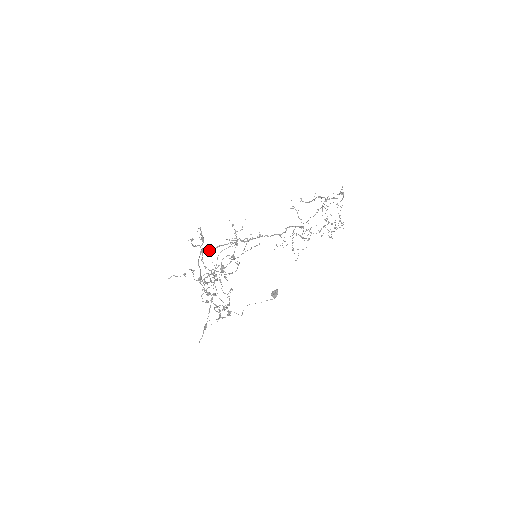
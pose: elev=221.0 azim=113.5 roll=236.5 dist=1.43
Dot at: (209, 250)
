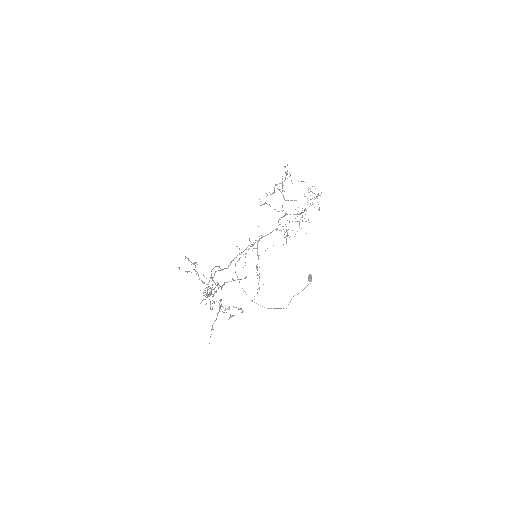
Dot at: (224, 268)
